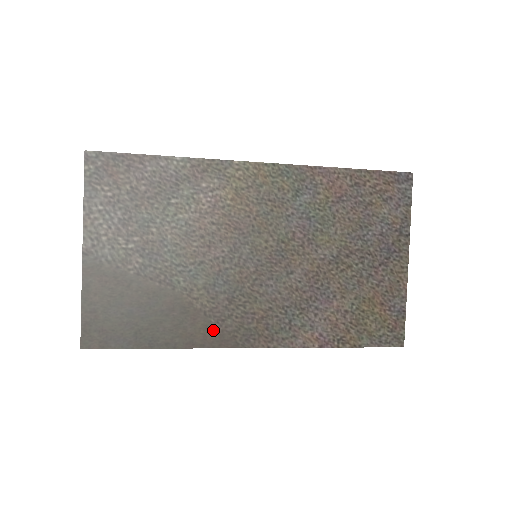
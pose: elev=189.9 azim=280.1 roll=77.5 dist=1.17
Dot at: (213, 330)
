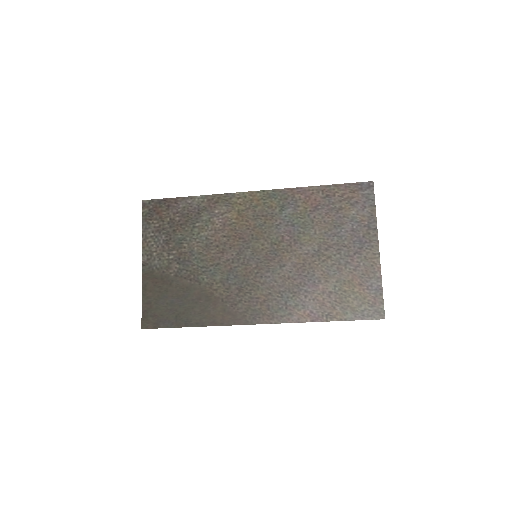
Dot at: (229, 312)
